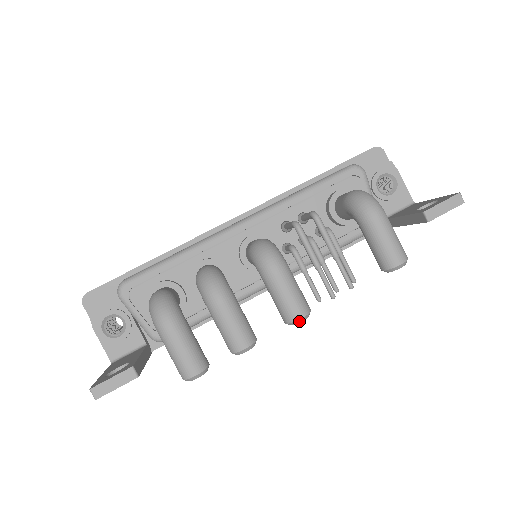
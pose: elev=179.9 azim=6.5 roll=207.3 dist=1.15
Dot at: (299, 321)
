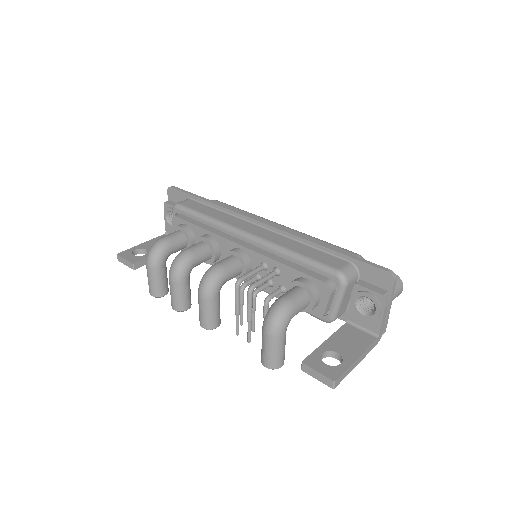
Dot at: (203, 327)
